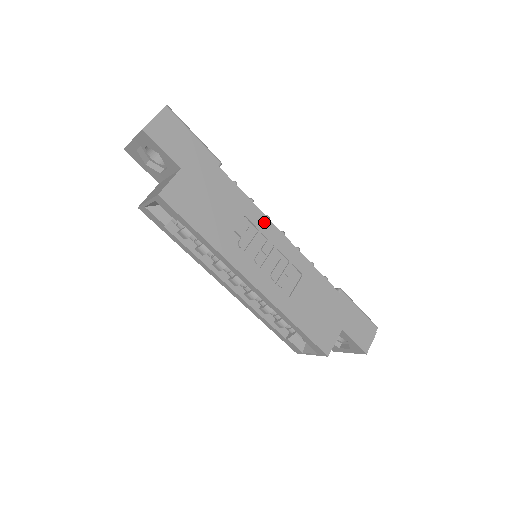
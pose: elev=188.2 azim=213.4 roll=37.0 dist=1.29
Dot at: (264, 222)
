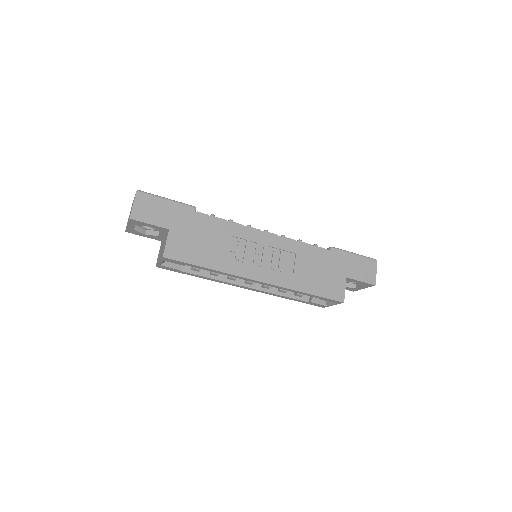
Dot at: (248, 232)
